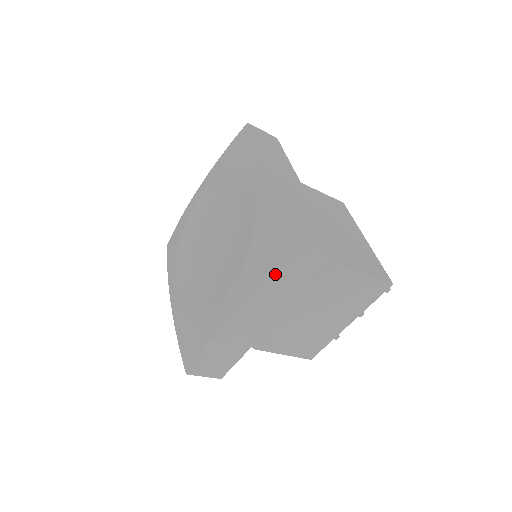
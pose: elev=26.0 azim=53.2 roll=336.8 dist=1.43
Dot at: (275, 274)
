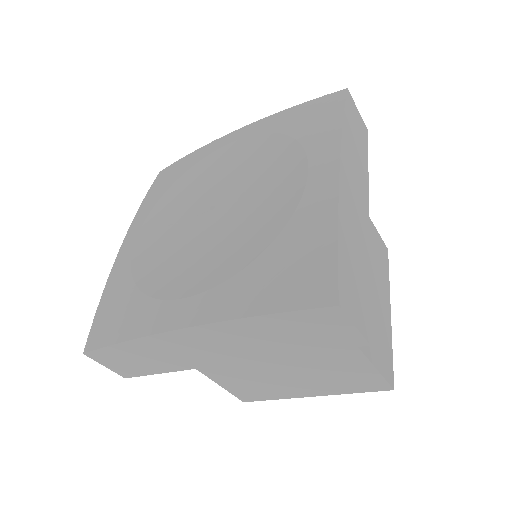
Dot at: (347, 122)
